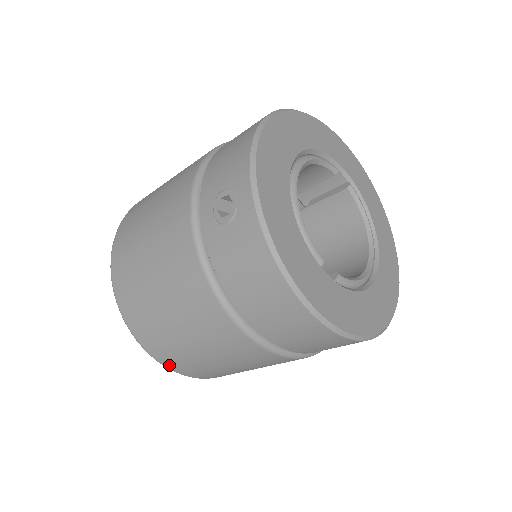
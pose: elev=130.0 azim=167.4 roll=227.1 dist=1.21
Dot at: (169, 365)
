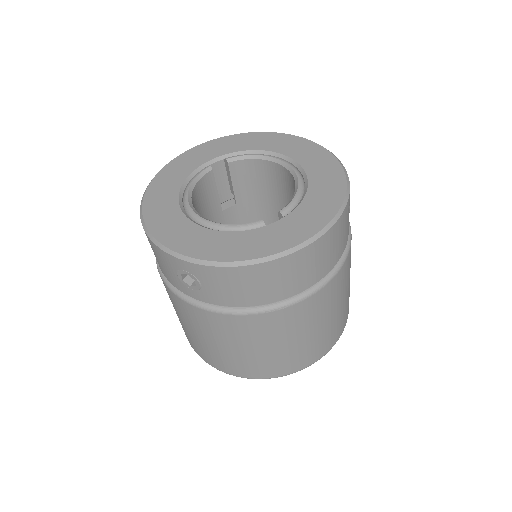
Dot at: (311, 362)
